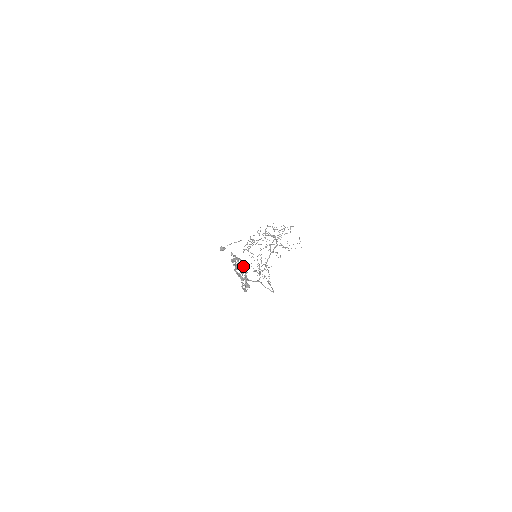
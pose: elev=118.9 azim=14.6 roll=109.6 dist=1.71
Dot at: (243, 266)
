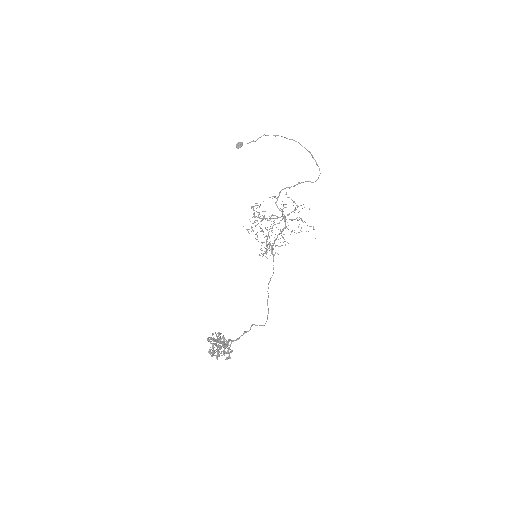
Dot at: (221, 348)
